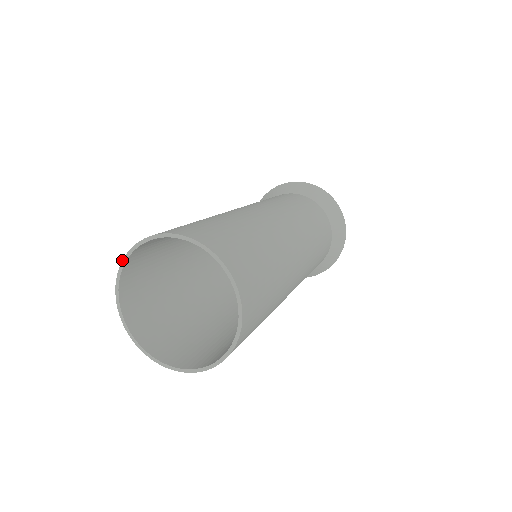
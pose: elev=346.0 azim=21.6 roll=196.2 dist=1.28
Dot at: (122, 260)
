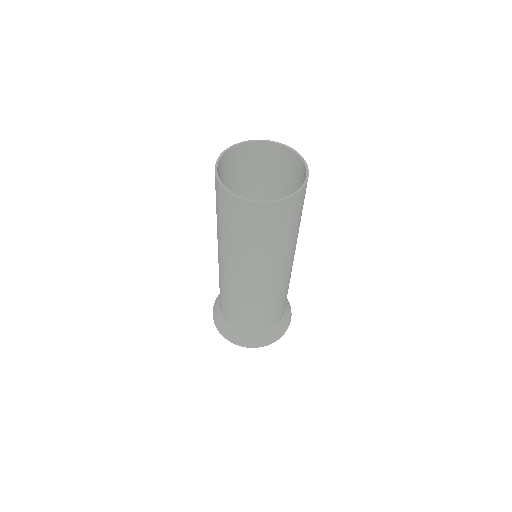
Dot at: (217, 159)
